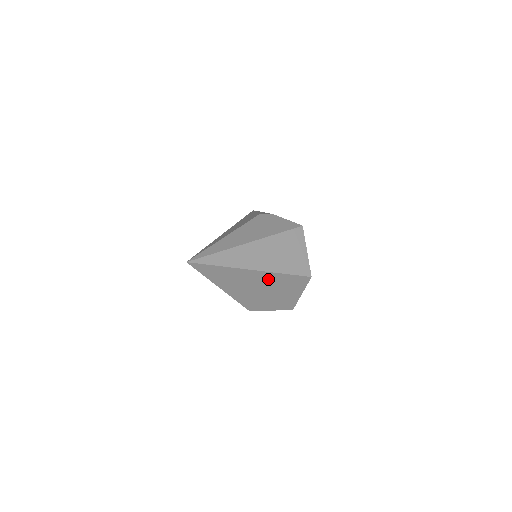
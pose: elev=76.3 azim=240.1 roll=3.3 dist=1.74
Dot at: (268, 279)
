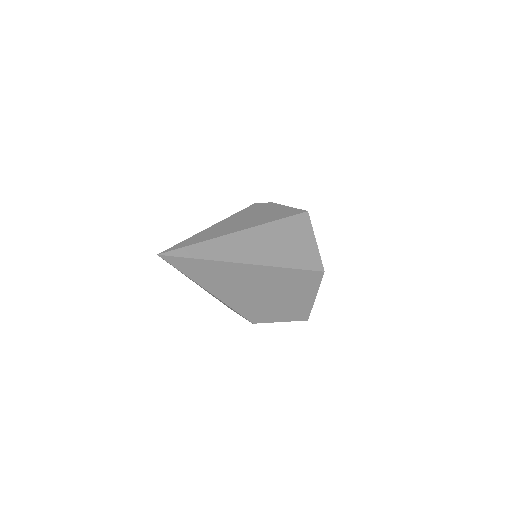
Dot at: (269, 277)
